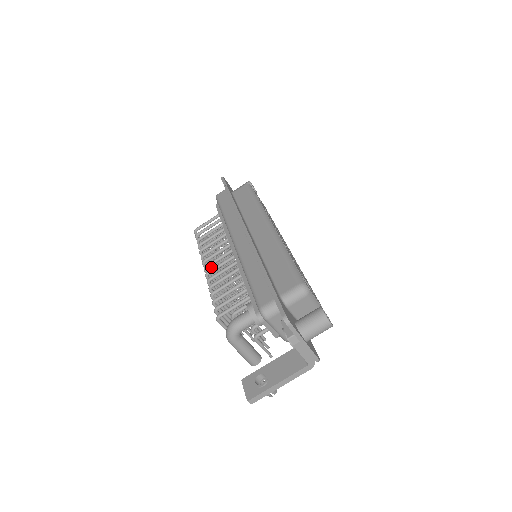
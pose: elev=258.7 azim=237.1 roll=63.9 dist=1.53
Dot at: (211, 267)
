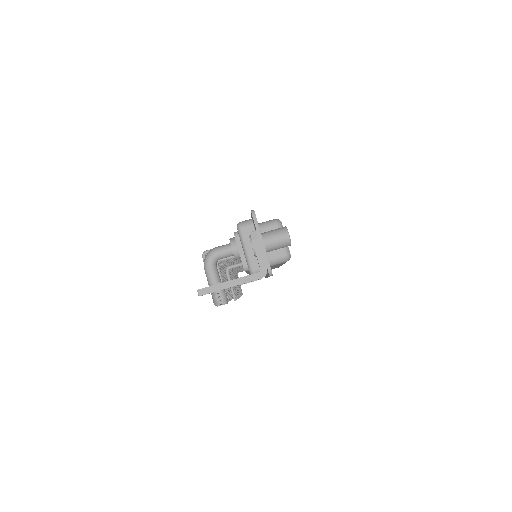
Dot at: occluded
